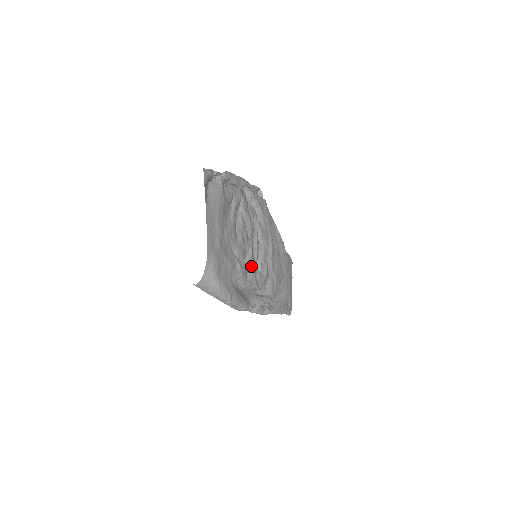
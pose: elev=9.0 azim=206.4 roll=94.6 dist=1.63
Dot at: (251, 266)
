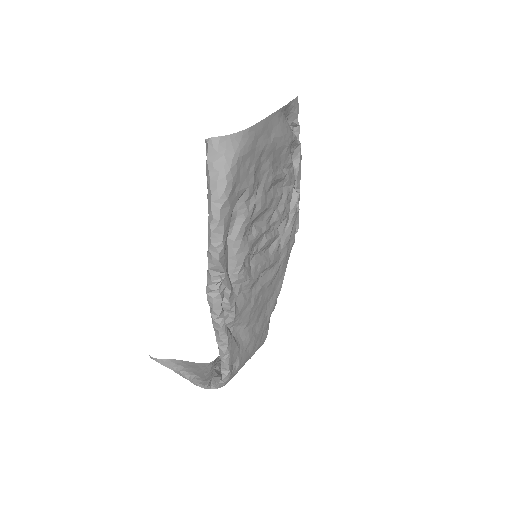
Dot at: (255, 237)
